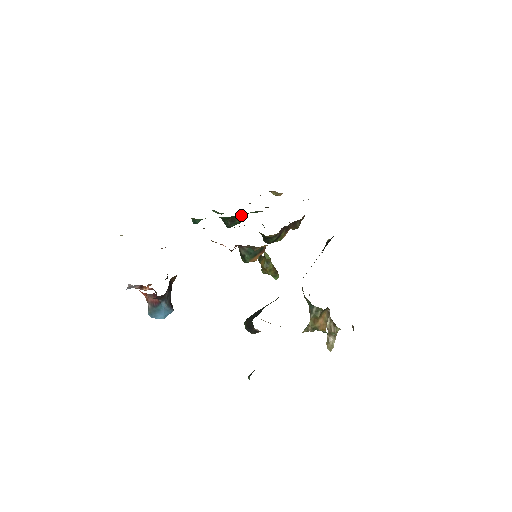
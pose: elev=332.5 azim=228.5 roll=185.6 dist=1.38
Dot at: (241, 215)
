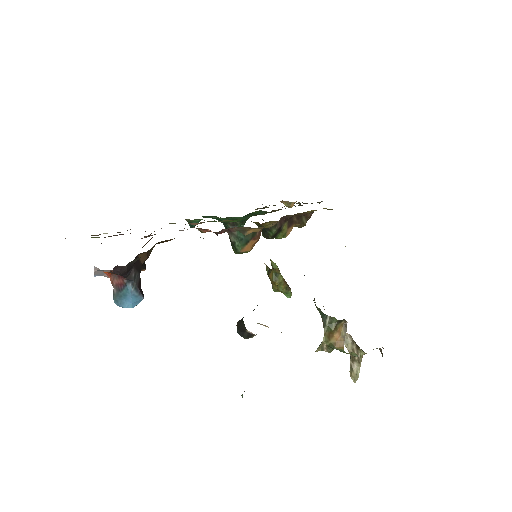
Dot at: (243, 217)
